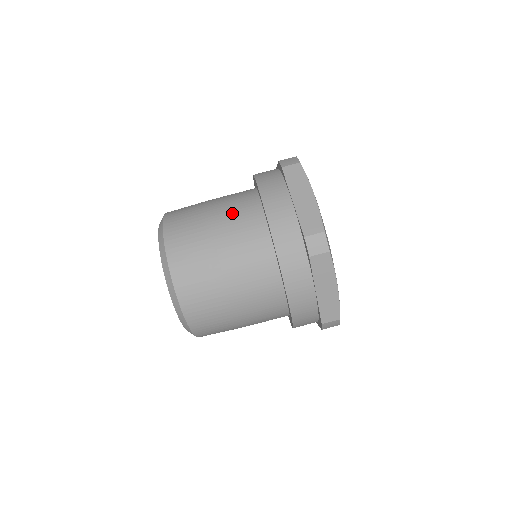
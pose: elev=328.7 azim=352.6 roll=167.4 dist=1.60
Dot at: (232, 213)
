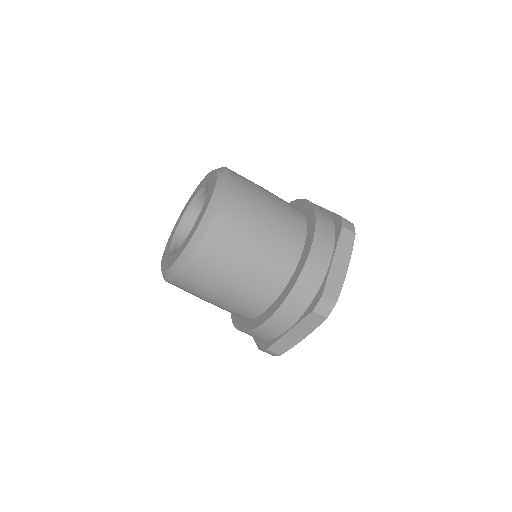
Dot at: occluded
